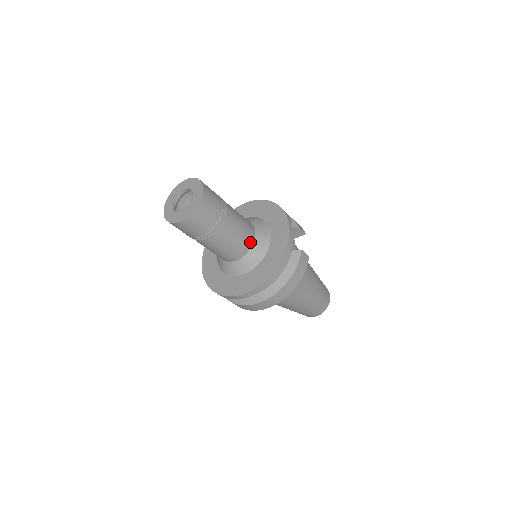
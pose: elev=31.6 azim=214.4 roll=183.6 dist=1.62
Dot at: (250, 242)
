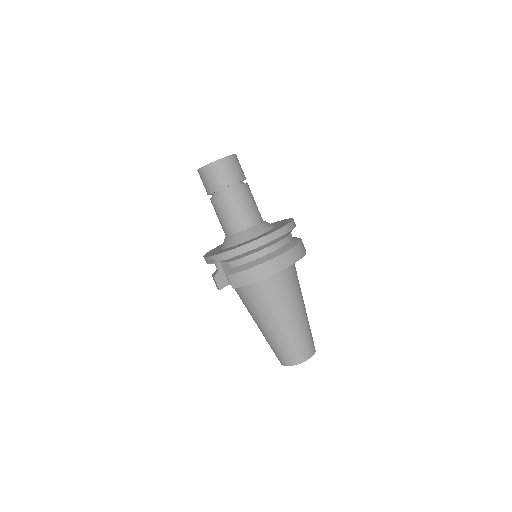
Dot at: (261, 217)
